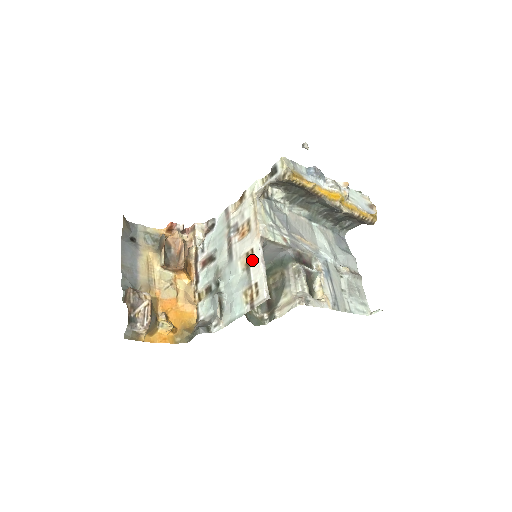
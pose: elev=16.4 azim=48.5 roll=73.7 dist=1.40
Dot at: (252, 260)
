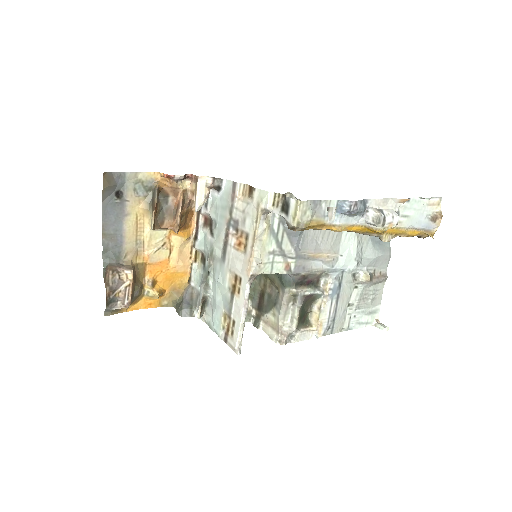
Dot at: (237, 291)
